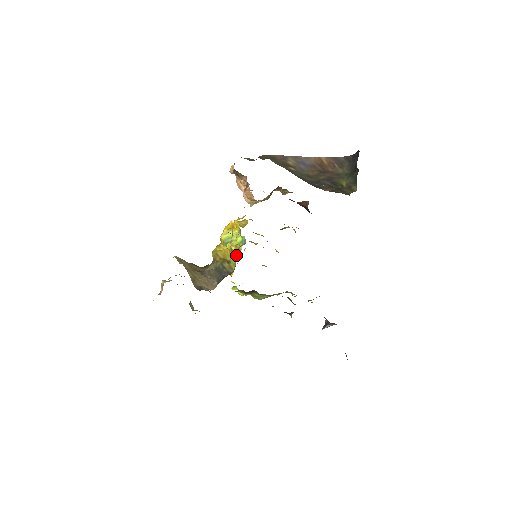
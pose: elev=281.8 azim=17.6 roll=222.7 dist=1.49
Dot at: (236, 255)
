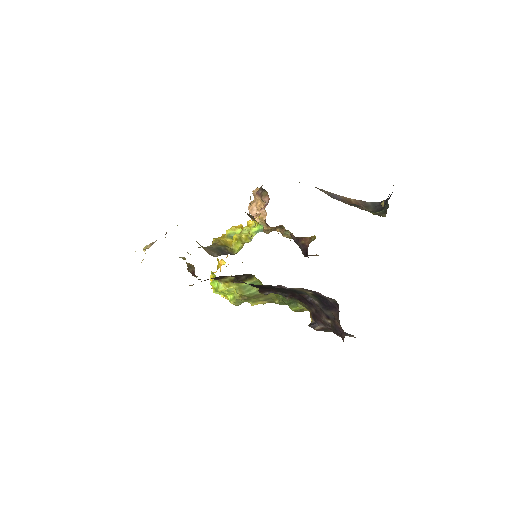
Dot at: (245, 242)
